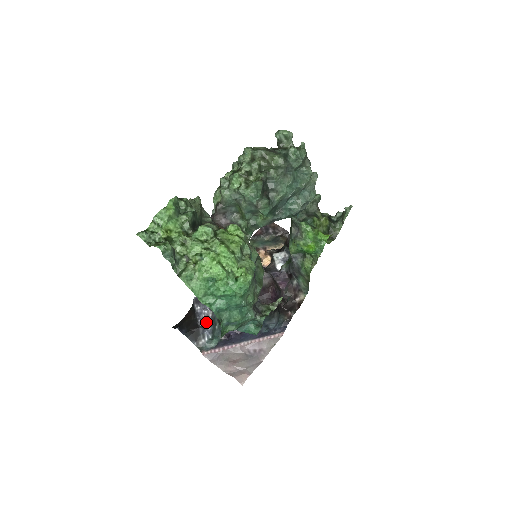
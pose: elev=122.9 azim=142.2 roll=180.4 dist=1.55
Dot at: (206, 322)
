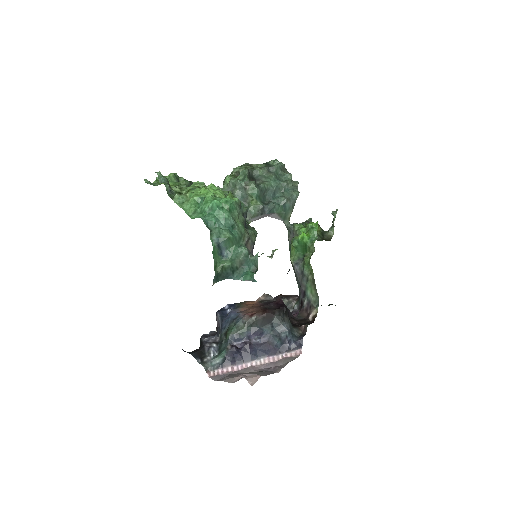
Dot at: (212, 342)
